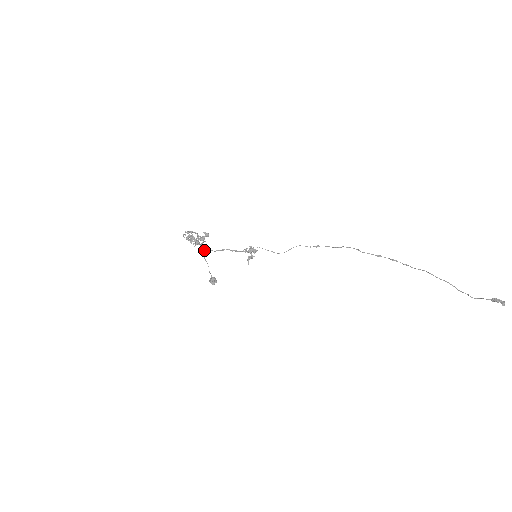
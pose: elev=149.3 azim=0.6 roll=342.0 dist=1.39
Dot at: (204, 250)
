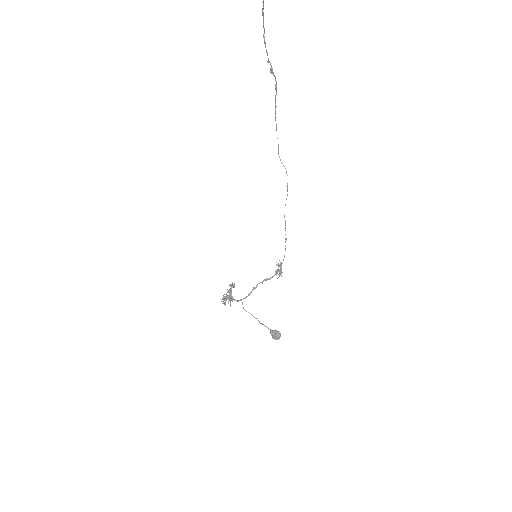
Dot at: (242, 303)
